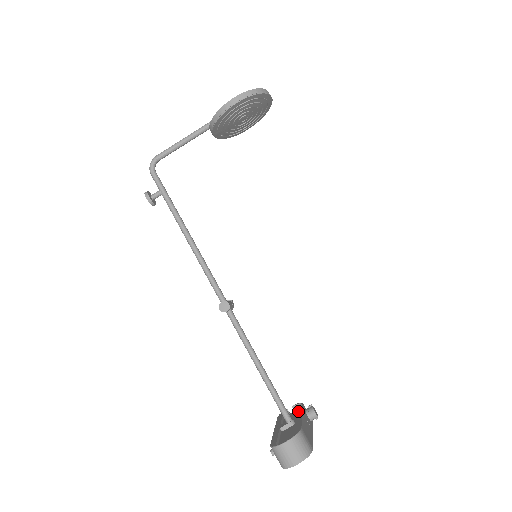
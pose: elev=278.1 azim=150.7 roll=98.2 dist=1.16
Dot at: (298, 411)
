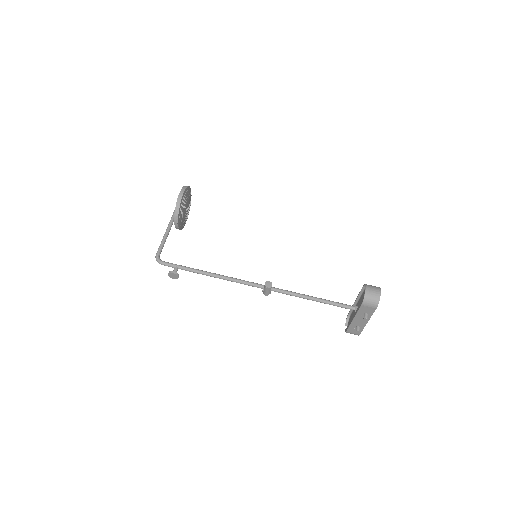
Dot at: (351, 316)
